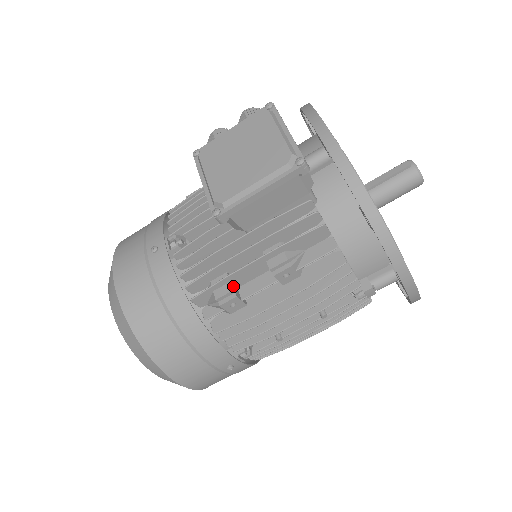
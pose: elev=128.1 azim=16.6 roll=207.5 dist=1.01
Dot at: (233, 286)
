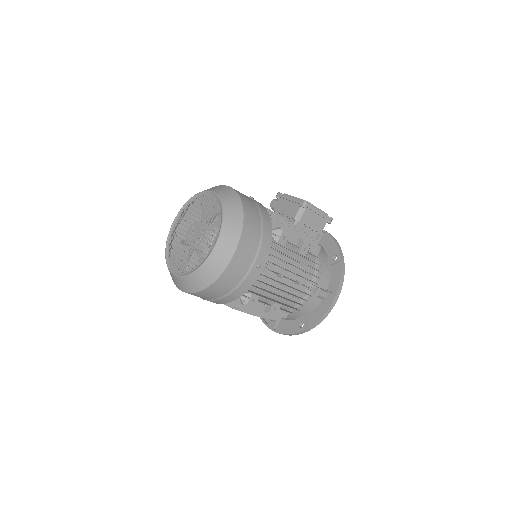
Dot at: occluded
